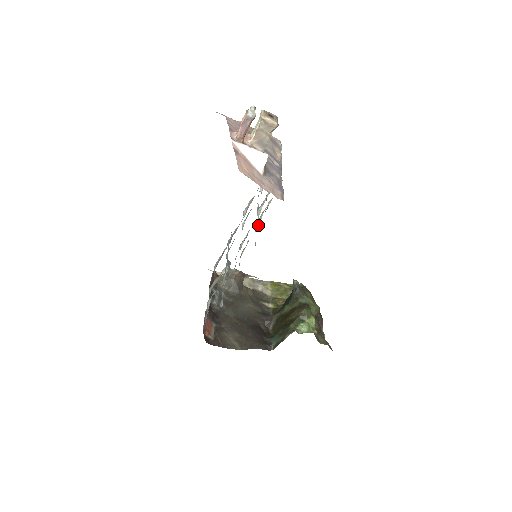
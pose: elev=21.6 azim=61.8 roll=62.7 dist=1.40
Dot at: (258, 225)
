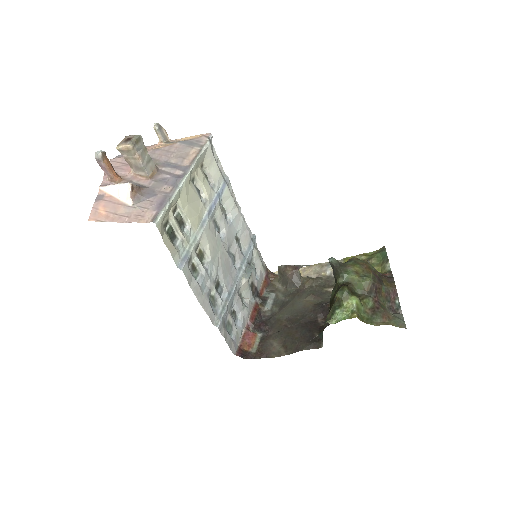
Dot at: (179, 245)
